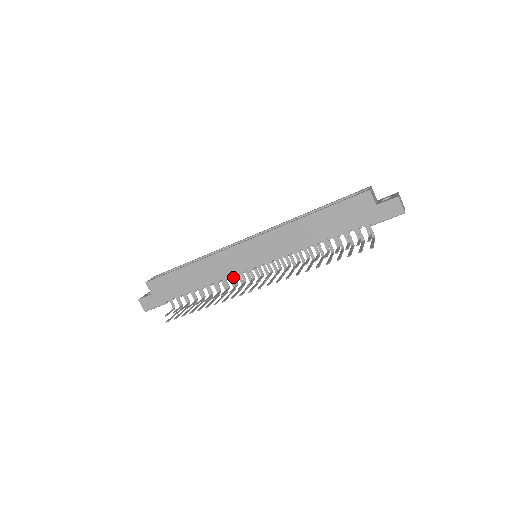
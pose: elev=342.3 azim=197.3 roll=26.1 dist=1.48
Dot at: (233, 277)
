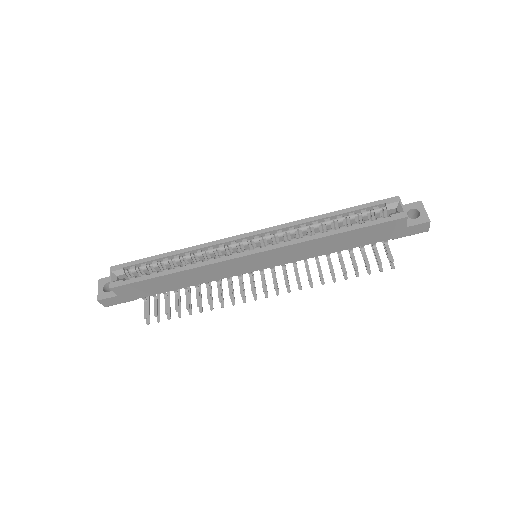
Dot at: occluded
